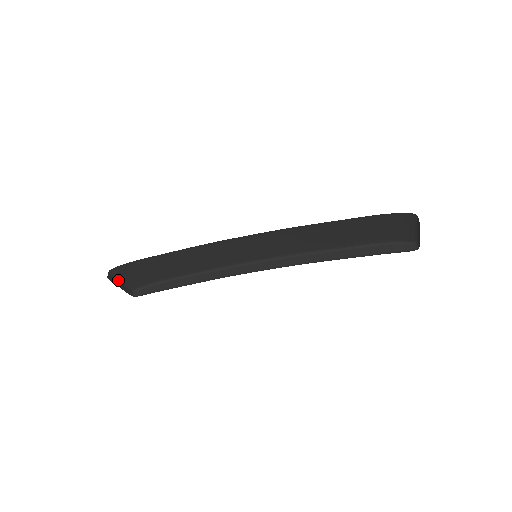
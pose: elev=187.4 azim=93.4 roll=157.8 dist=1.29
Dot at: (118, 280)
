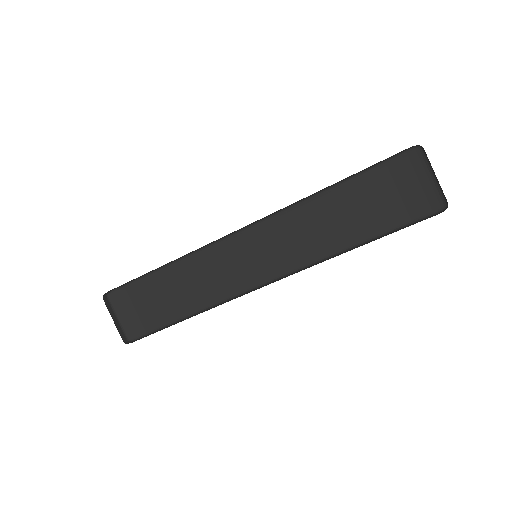
Dot at: (115, 314)
